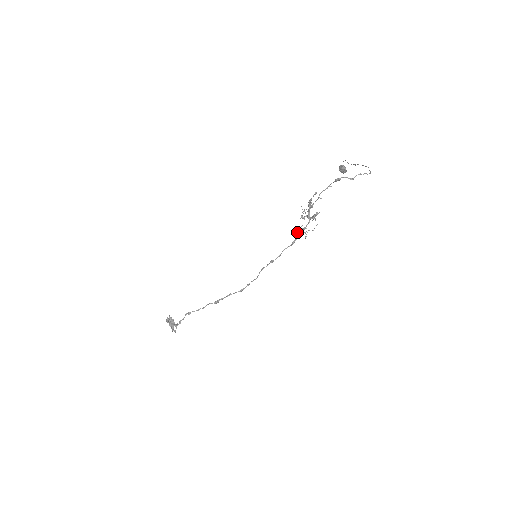
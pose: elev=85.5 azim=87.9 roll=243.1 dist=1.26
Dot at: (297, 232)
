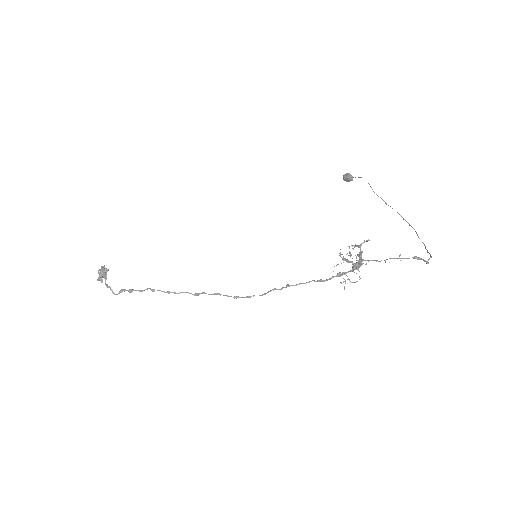
Dot at: occluded
